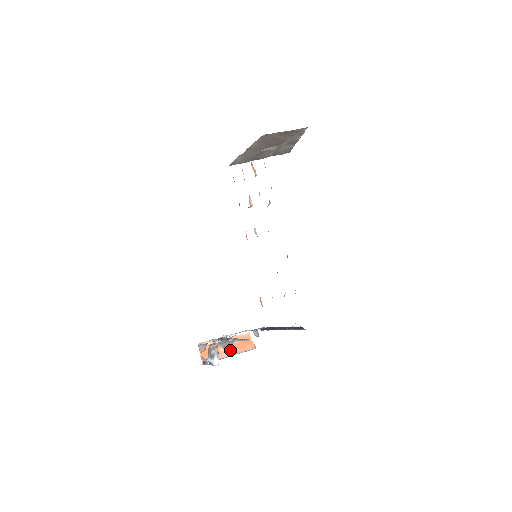
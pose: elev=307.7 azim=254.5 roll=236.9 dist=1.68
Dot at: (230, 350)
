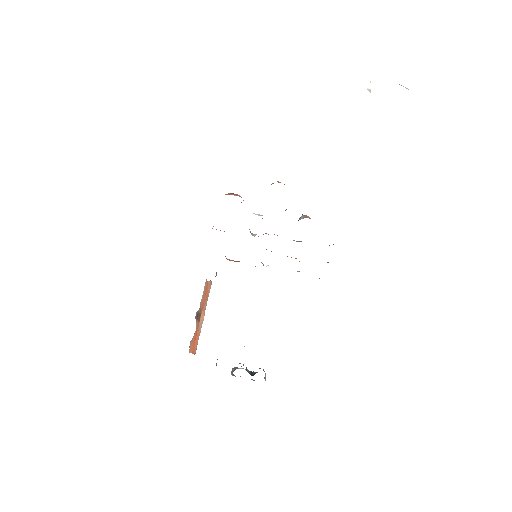
Dot at: (202, 314)
